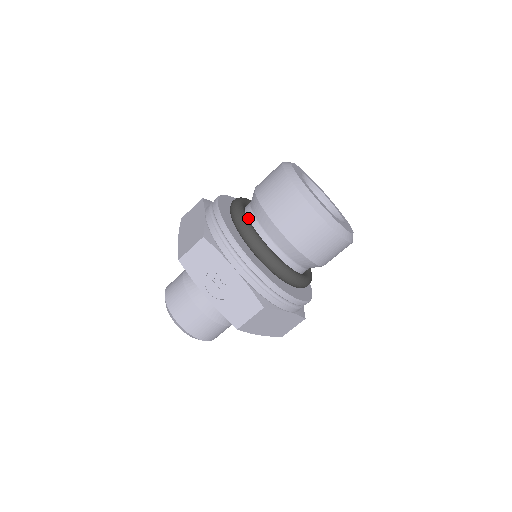
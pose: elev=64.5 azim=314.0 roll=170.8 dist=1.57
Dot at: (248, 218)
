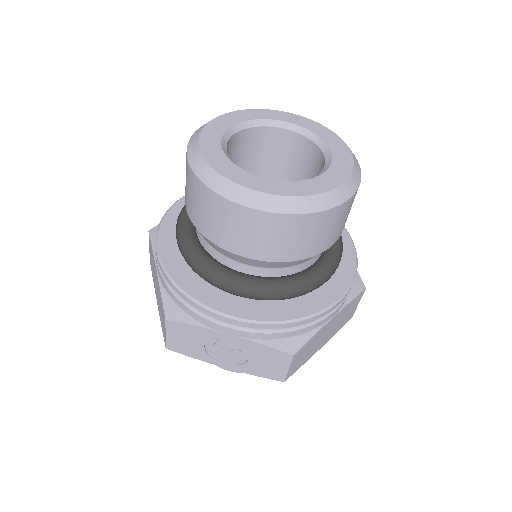
Dot at: (203, 246)
